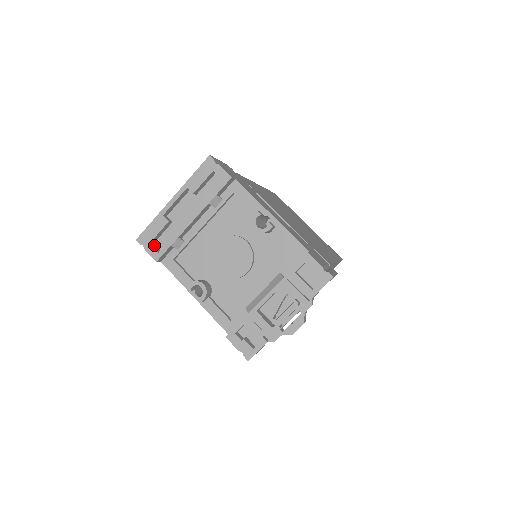
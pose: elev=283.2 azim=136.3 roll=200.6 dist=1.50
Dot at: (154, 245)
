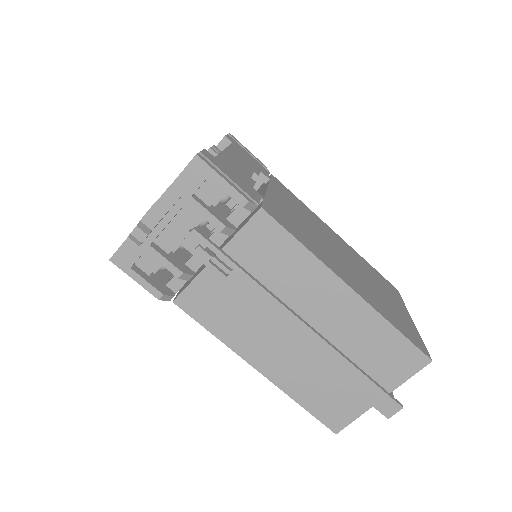
Dot at: occluded
